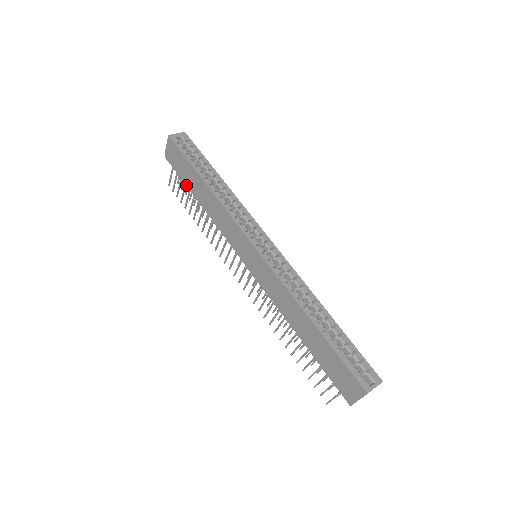
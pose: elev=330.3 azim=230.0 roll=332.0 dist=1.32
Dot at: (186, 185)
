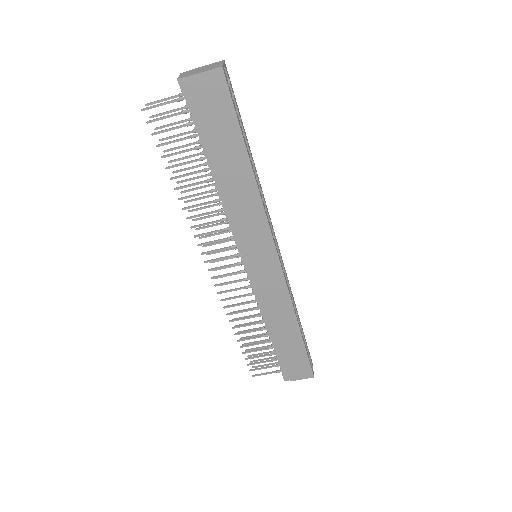
Dot at: (201, 142)
